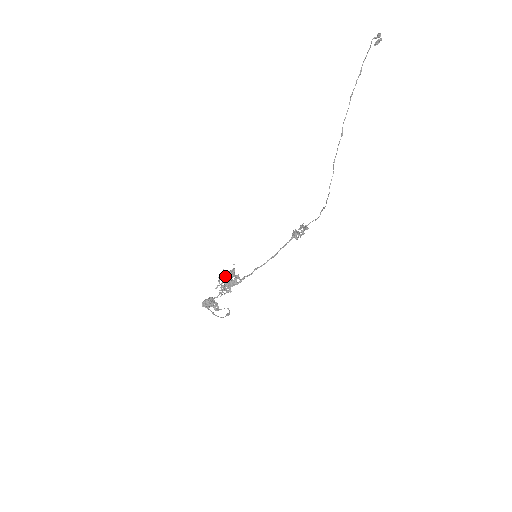
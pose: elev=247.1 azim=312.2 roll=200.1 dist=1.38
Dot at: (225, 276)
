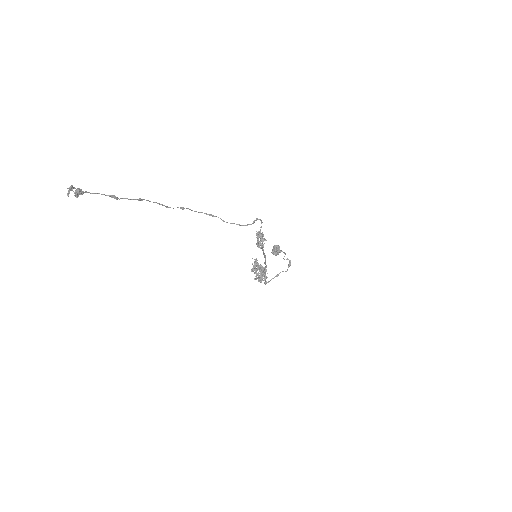
Dot at: occluded
